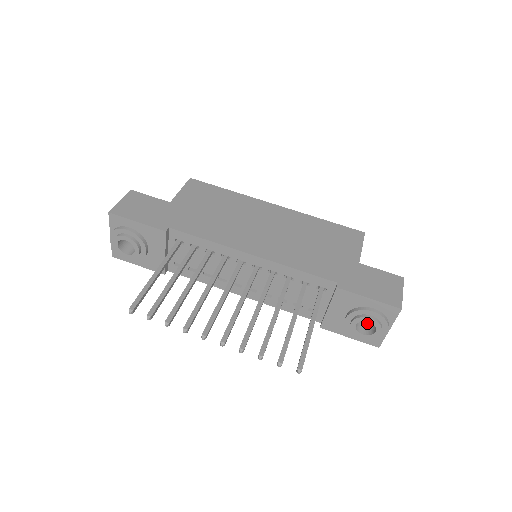
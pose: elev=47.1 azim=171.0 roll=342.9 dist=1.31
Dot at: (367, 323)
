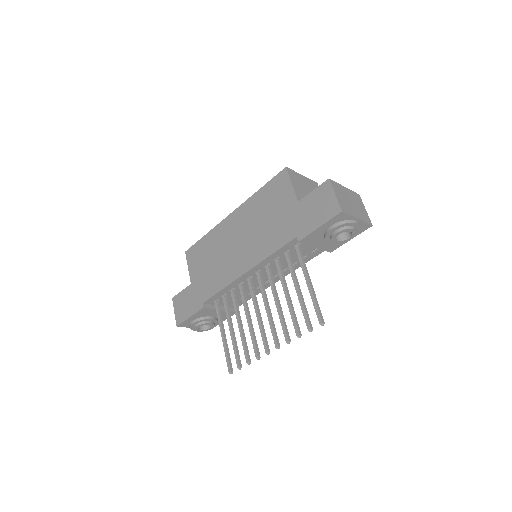
Dot at: occluded
